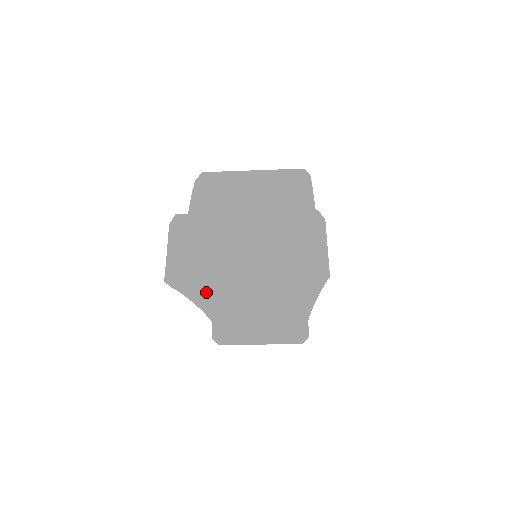
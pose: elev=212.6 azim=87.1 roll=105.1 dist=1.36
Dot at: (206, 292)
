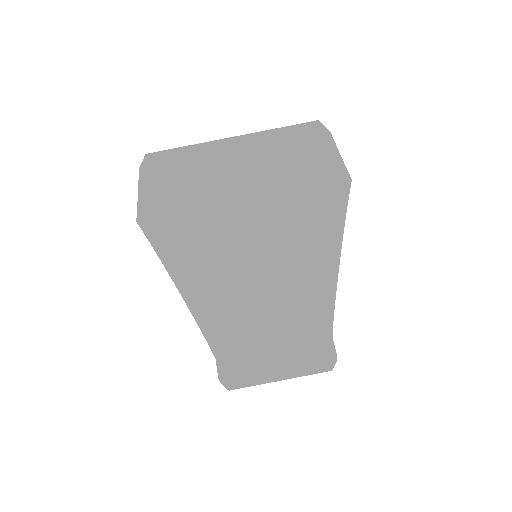
Dot at: (195, 245)
